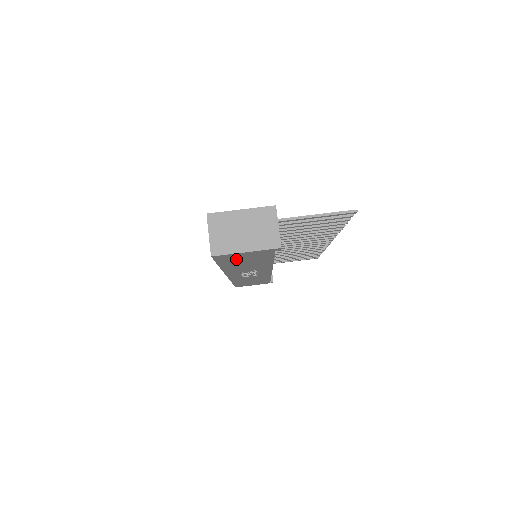
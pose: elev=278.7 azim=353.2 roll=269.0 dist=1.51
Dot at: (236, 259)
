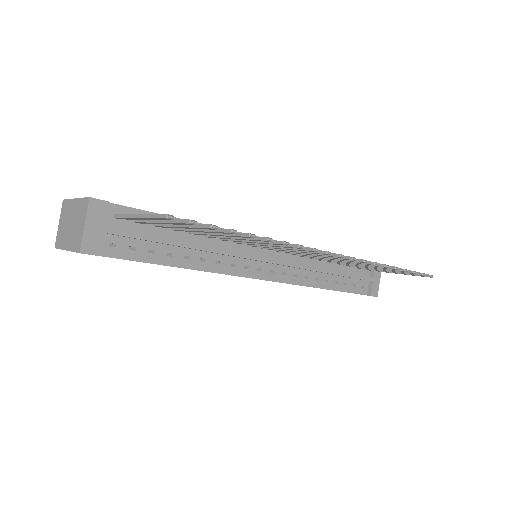
Dot at: occluded
